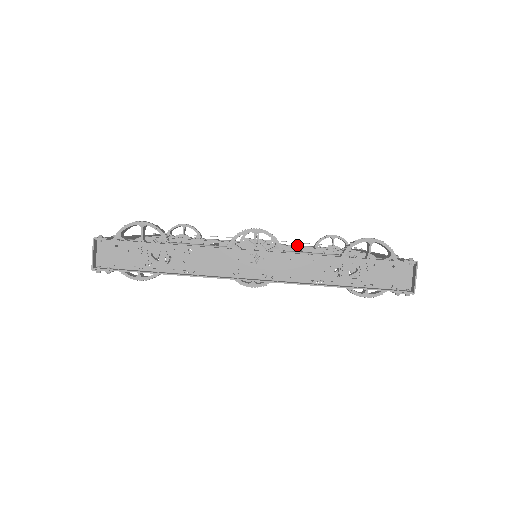
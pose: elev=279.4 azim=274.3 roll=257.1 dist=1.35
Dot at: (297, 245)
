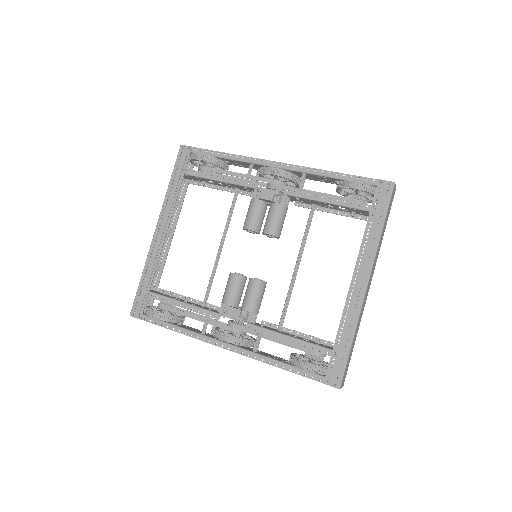
Dot at: (275, 356)
